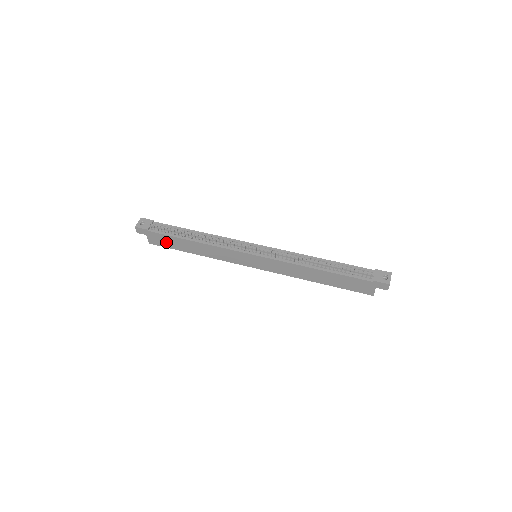
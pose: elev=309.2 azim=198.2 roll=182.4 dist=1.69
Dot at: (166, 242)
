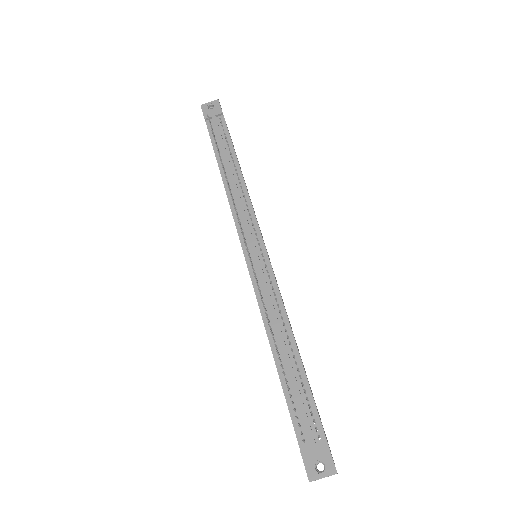
Dot at: occluded
